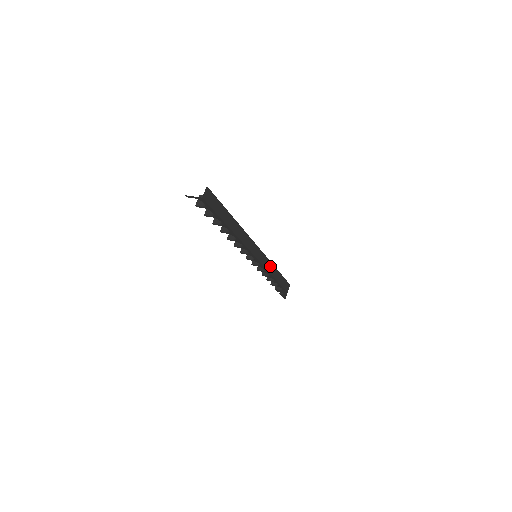
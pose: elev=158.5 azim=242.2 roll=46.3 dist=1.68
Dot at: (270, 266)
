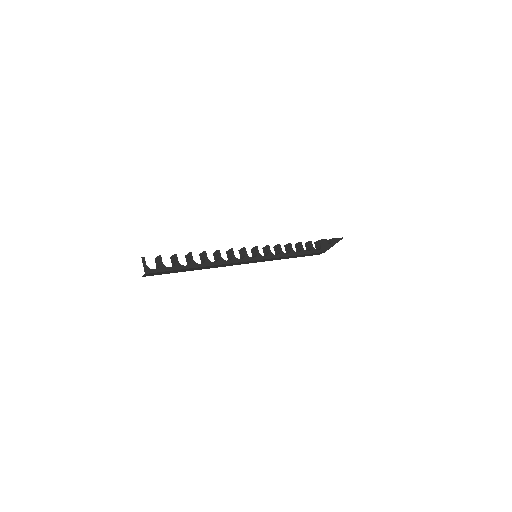
Dot at: (278, 258)
